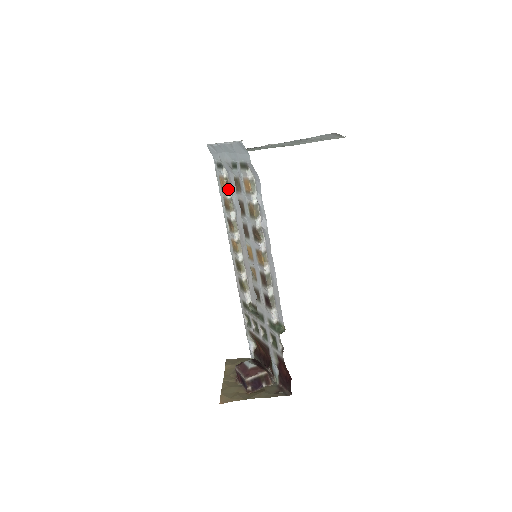
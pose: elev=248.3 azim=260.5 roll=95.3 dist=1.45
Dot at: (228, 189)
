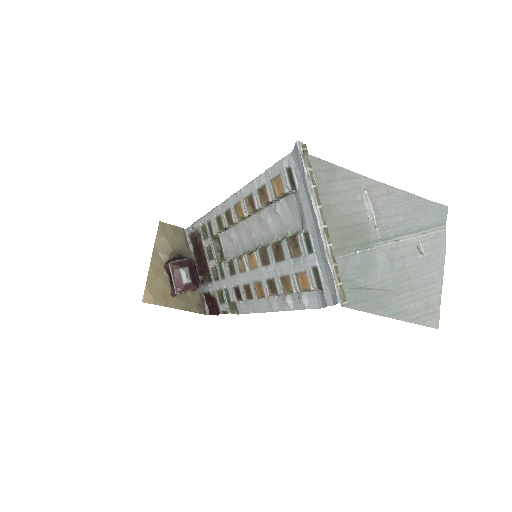
Dot at: (279, 199)
